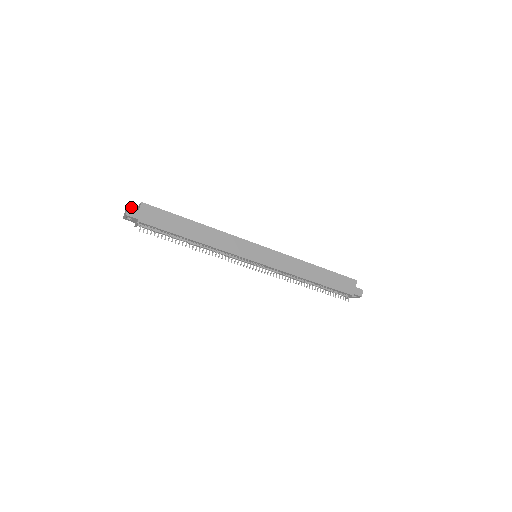
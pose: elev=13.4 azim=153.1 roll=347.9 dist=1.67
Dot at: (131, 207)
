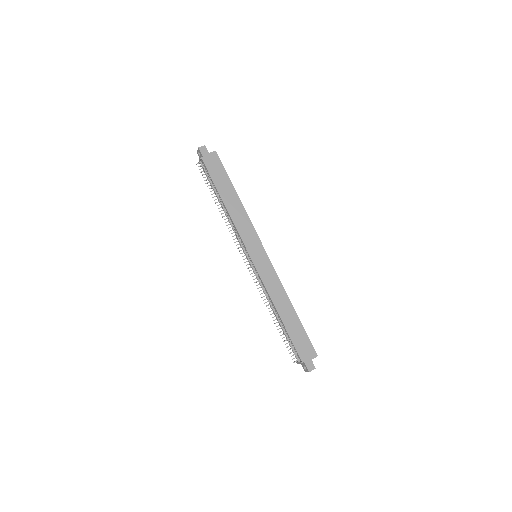
Dot at: occluded
